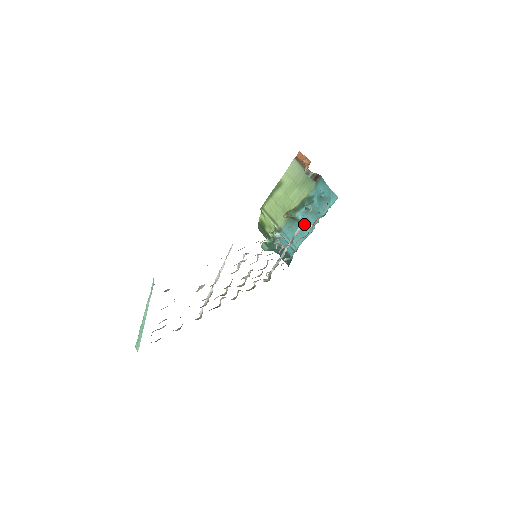
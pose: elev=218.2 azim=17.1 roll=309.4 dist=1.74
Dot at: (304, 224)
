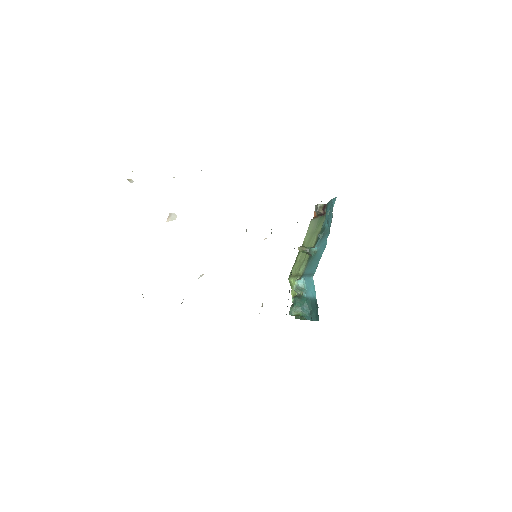
Dot at: (319, 250)
